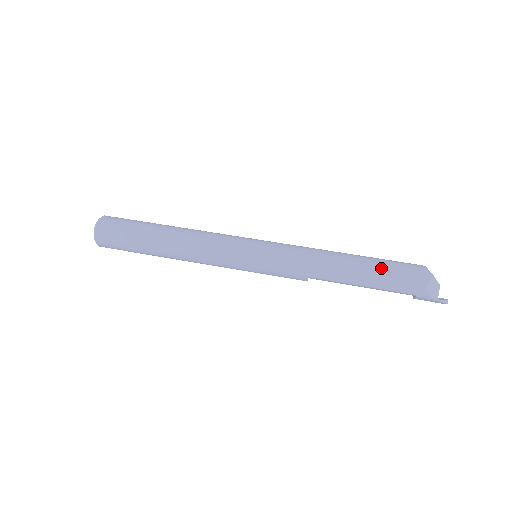
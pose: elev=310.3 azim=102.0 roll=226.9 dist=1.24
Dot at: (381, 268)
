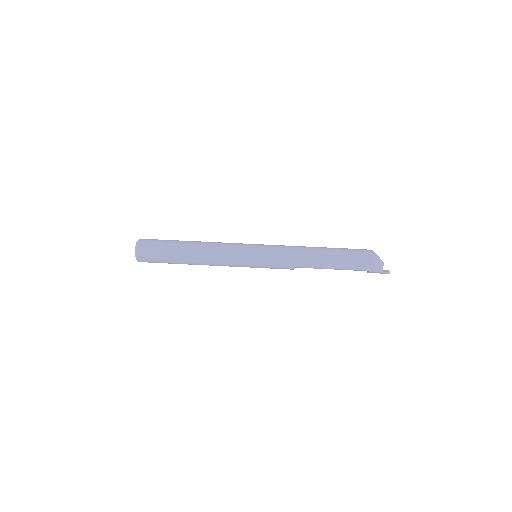
Dot at: (344, 256)
